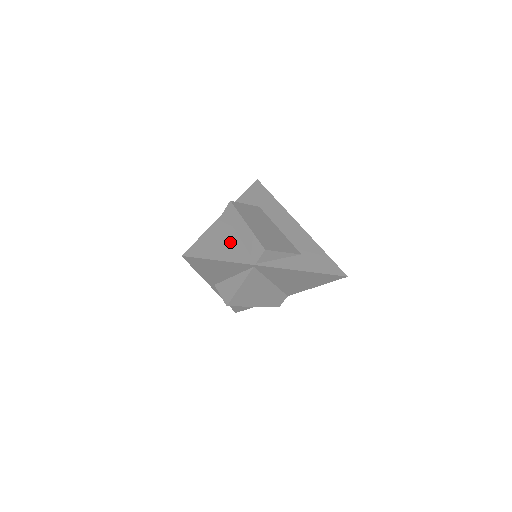
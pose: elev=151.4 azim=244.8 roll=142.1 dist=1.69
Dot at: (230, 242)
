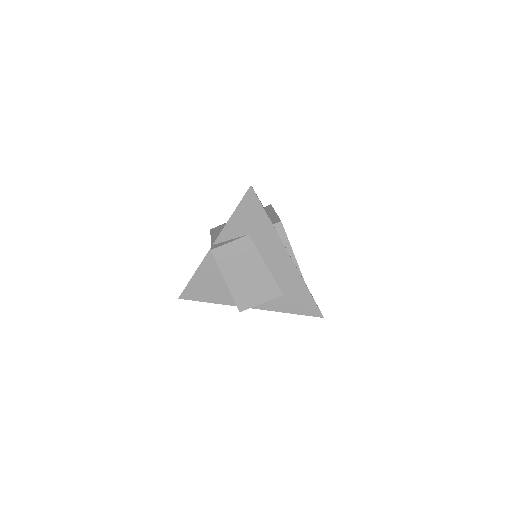
Dot at: (217, 283)
